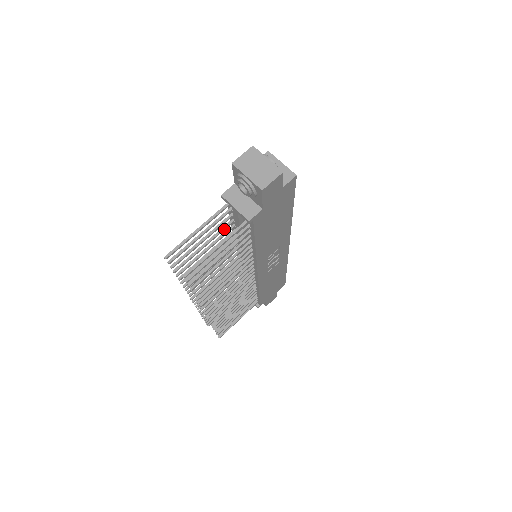
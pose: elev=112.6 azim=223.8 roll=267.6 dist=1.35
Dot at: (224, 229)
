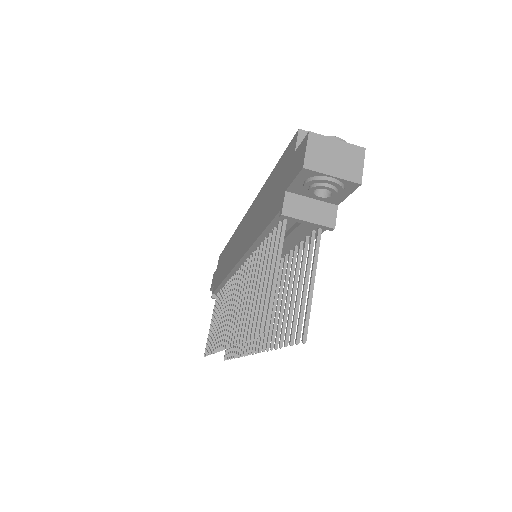
Dot at: (268, 251)
